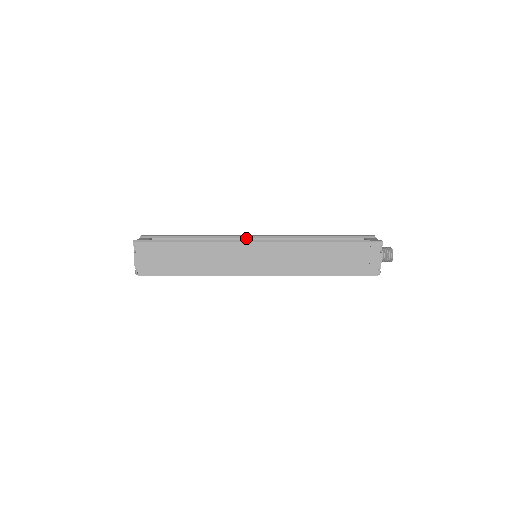
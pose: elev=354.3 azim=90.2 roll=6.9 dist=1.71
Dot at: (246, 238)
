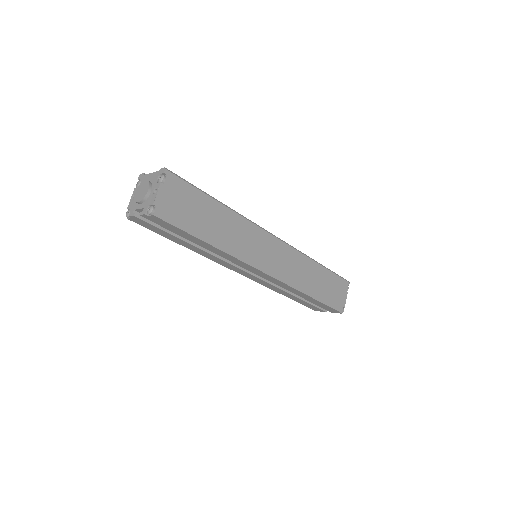
Dot at: occluded
